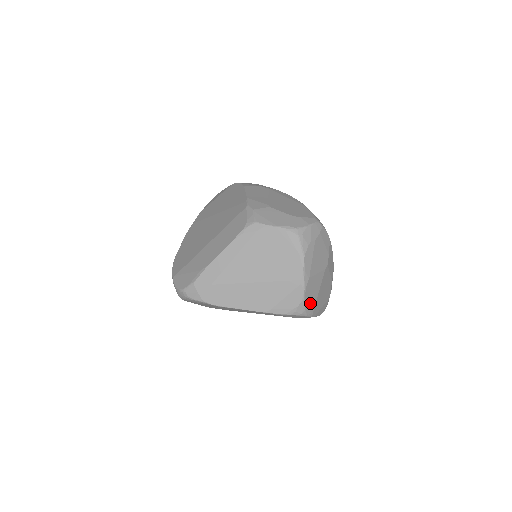
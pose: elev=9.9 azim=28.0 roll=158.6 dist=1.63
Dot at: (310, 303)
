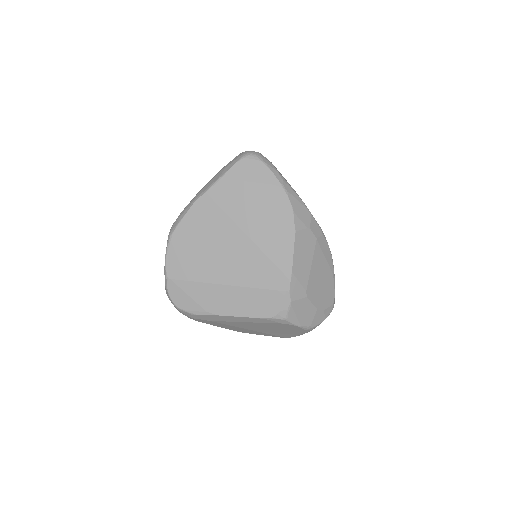
Dot at: occluded
